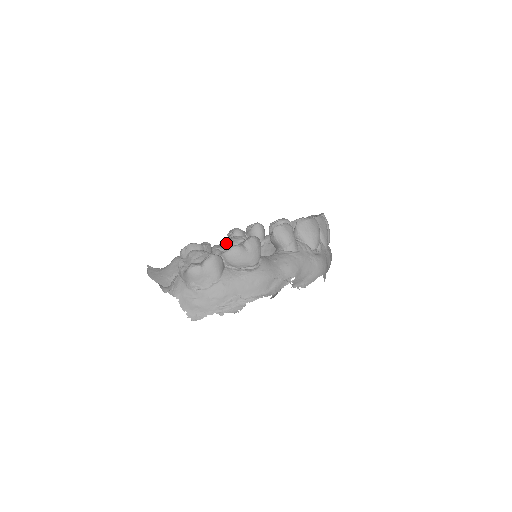
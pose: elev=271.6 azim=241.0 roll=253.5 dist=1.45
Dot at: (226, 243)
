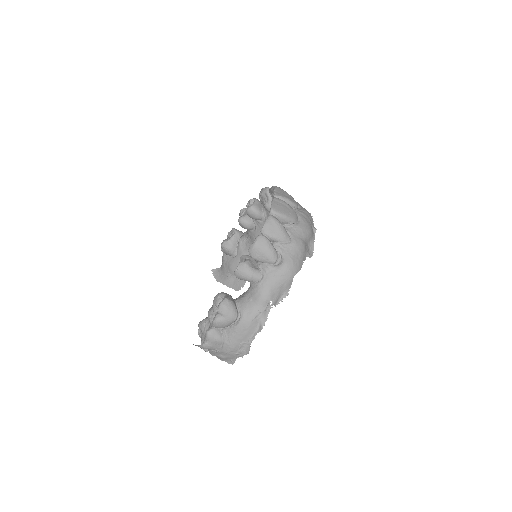
Dot at: (212, 308)
